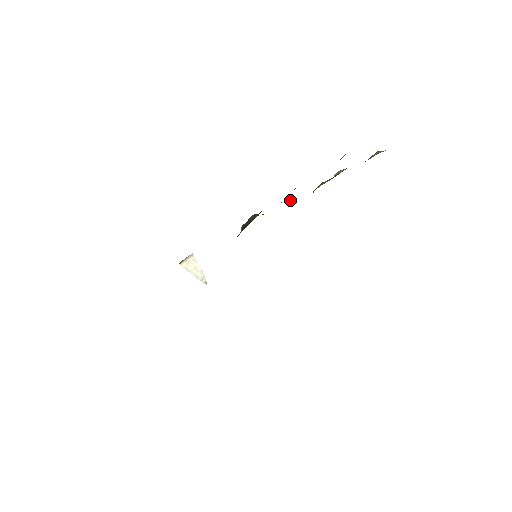
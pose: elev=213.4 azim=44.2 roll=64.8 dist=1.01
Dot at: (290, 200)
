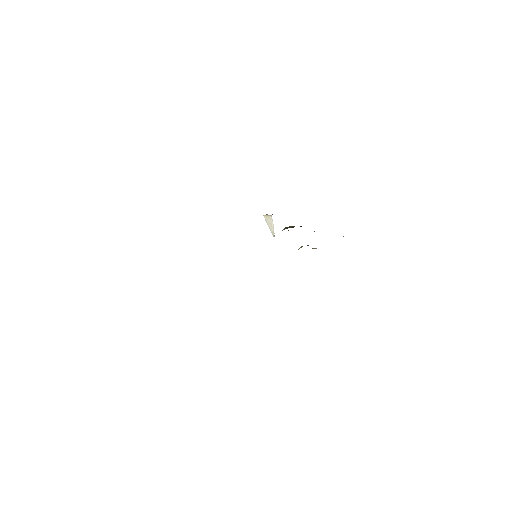
Dot at: occluded
